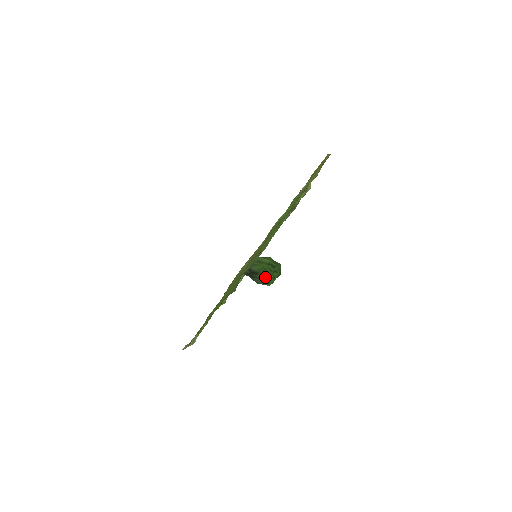
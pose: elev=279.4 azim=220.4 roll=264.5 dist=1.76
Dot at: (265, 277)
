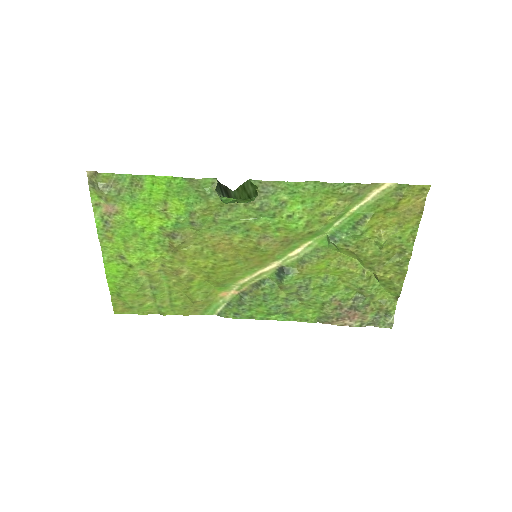
Dot at: occluded
